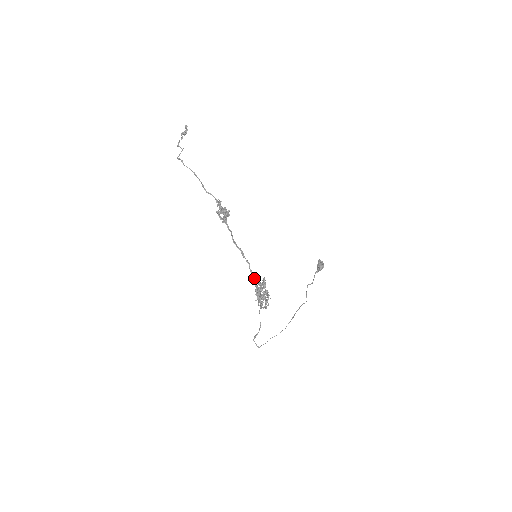
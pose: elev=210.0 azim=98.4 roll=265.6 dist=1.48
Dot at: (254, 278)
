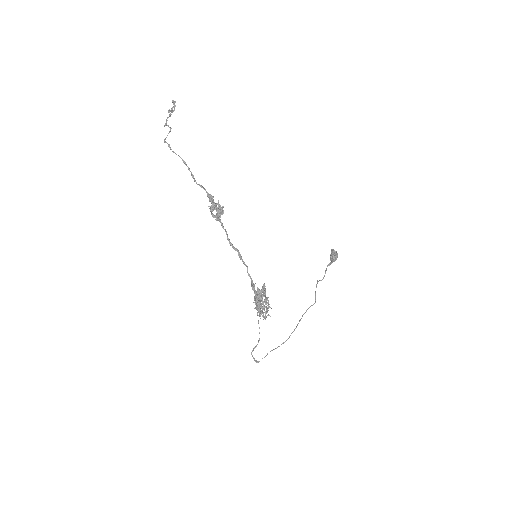
Dot at: (252, 284)
